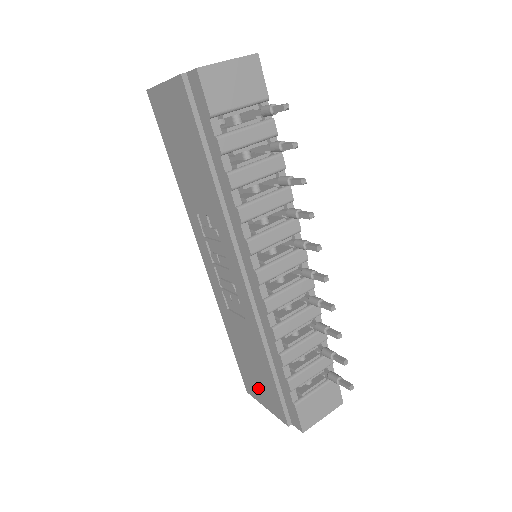
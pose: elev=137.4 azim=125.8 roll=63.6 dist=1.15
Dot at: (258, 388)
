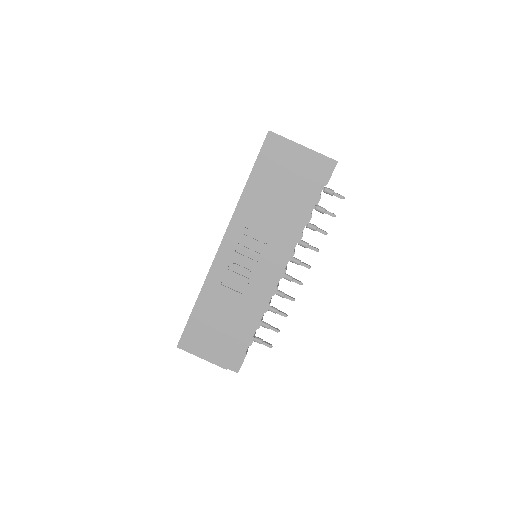
Dot at: (205, 343)
